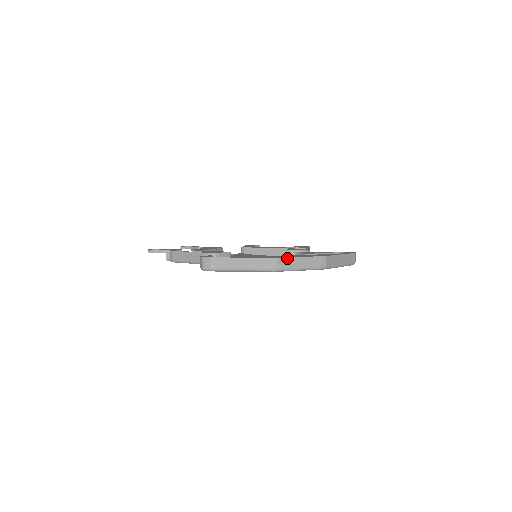
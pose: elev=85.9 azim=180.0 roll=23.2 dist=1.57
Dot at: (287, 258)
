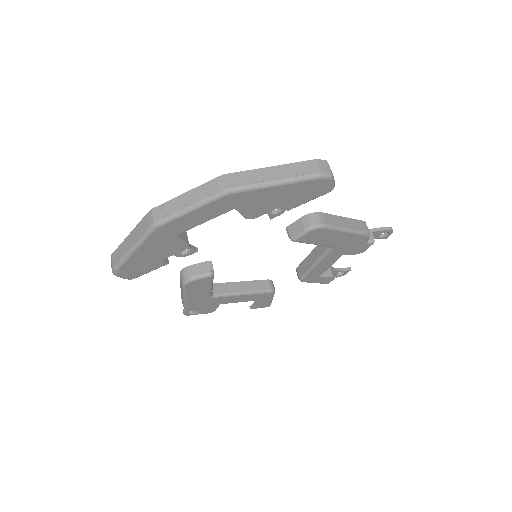
Dot at: (166, 203)
